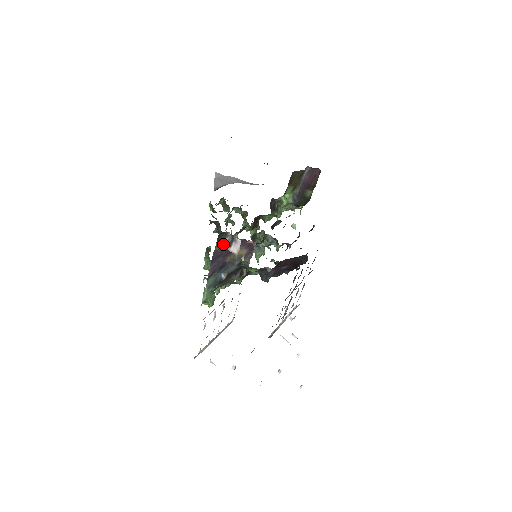
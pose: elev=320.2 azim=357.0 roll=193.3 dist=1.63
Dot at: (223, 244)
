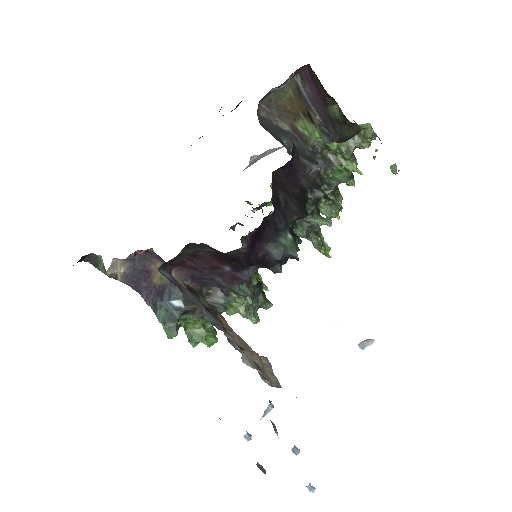
Dot at: (104, 269)
